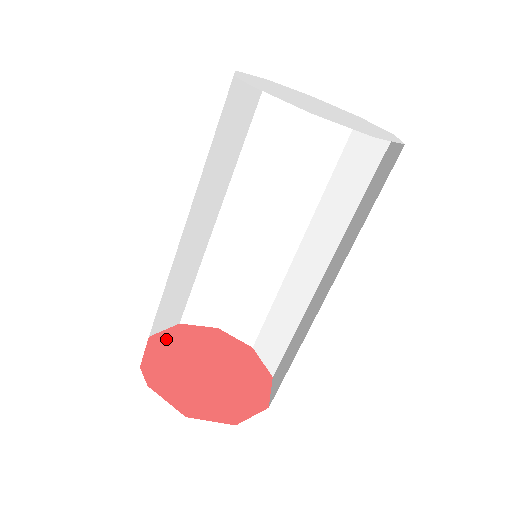
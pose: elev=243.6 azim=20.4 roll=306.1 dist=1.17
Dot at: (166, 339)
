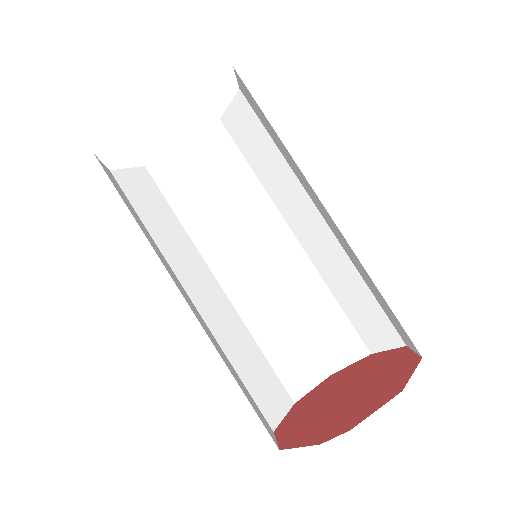
Dot at: (290, 436)
